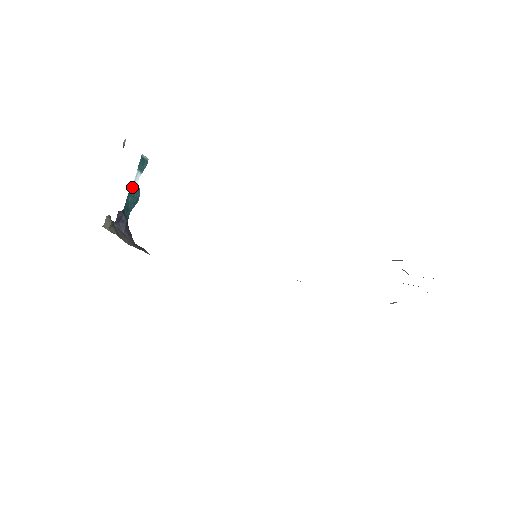
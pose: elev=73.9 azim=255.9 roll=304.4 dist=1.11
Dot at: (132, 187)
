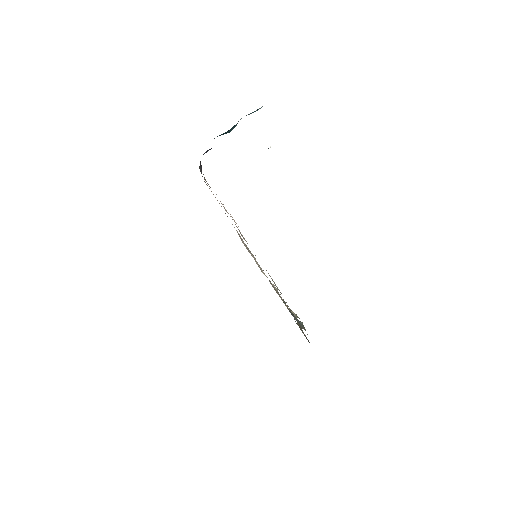
Dot at: (235, 125)
